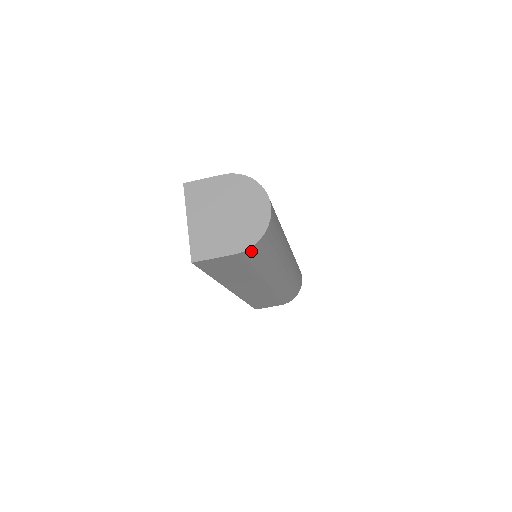
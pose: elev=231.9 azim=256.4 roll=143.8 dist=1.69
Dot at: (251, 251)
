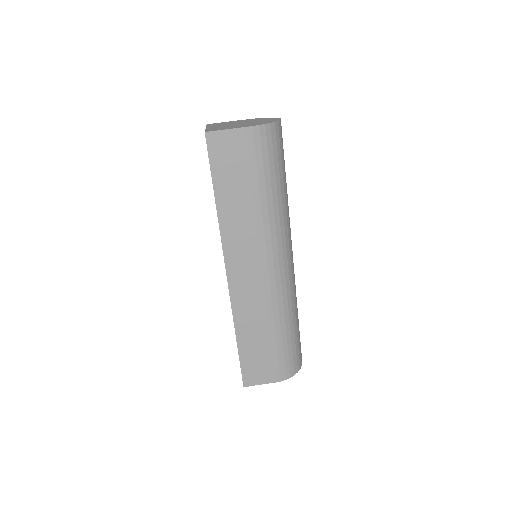
Dot at: (261, 135)
